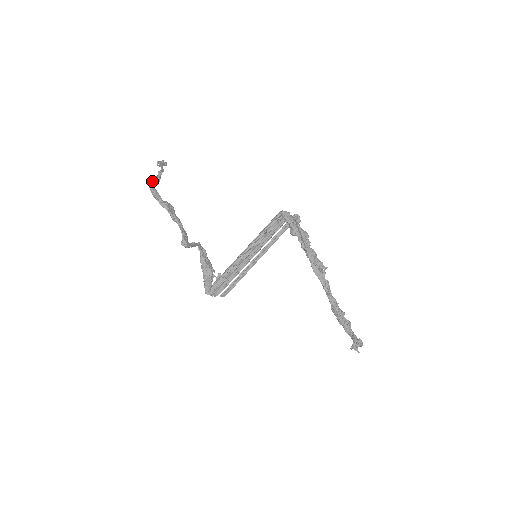
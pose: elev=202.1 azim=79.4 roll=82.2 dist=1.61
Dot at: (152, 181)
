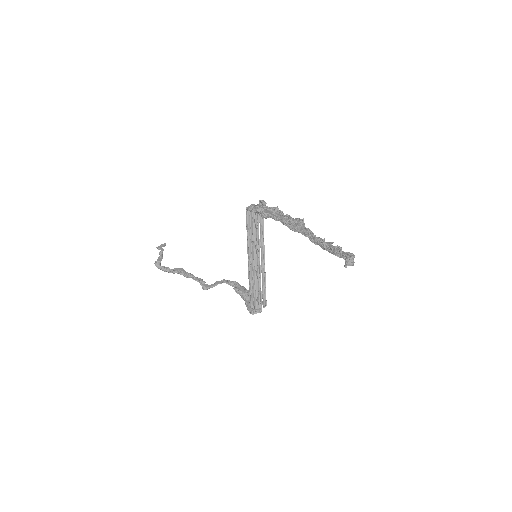
Dot at: (156, 262)
